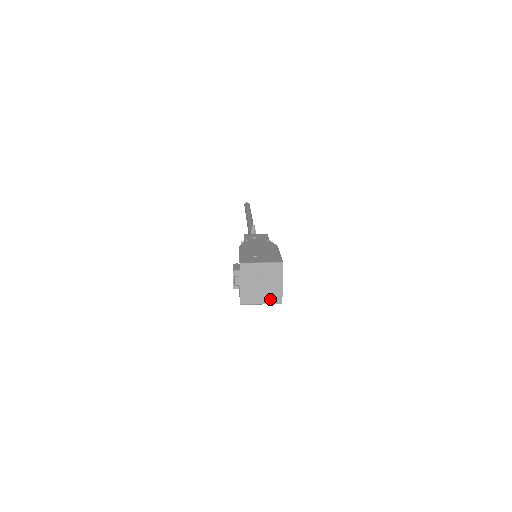
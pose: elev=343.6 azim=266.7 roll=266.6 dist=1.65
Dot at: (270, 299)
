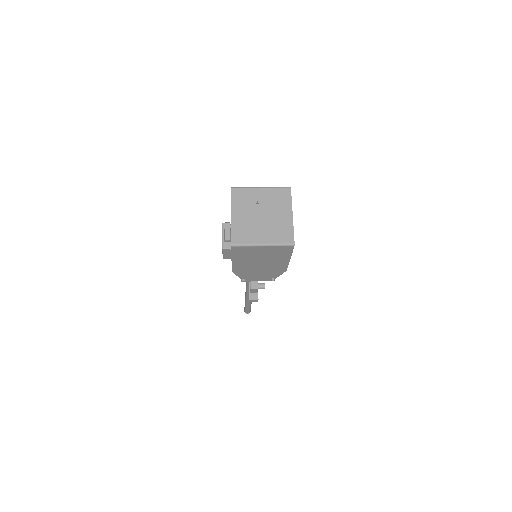
Dot at: (276, 237)
